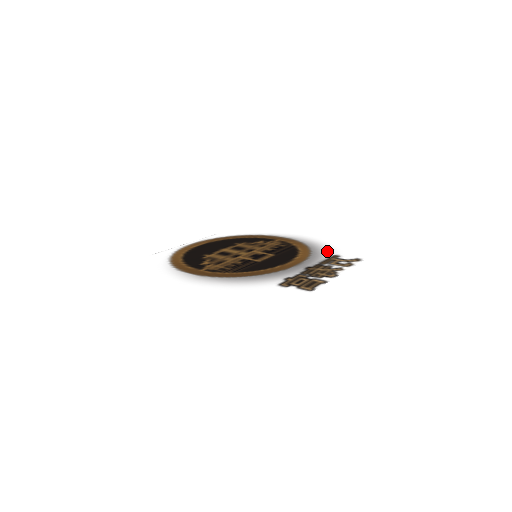
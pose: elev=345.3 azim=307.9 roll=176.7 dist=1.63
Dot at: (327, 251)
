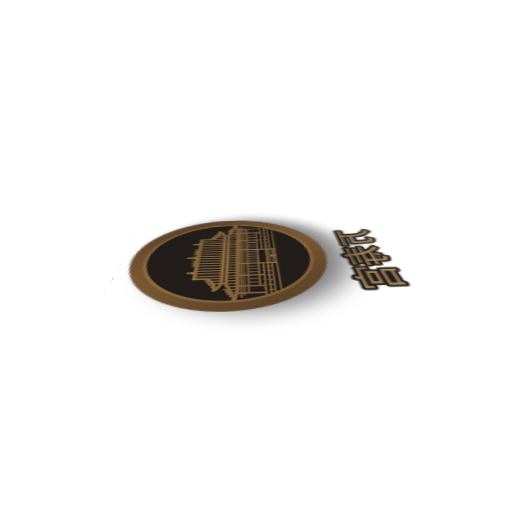
Dot at: (317, 228)
